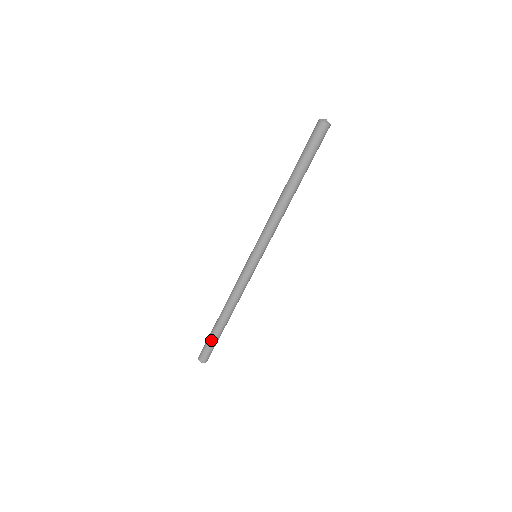
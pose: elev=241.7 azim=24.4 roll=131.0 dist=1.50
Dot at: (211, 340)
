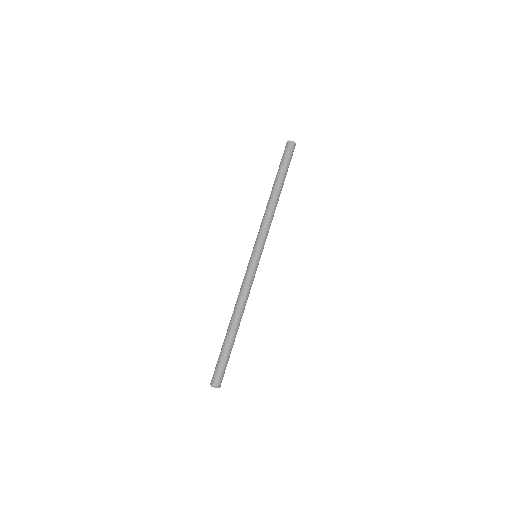
Dot at: (220, 353)
